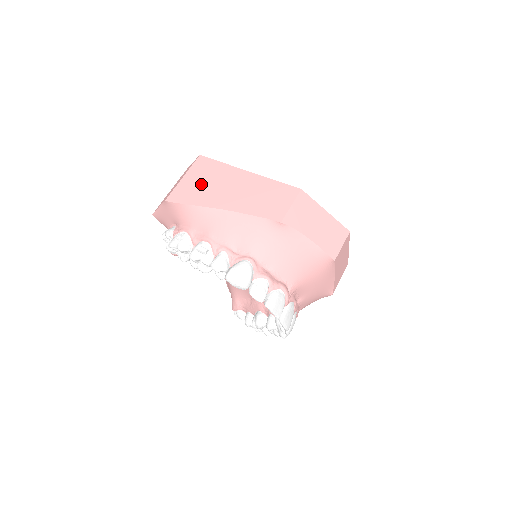
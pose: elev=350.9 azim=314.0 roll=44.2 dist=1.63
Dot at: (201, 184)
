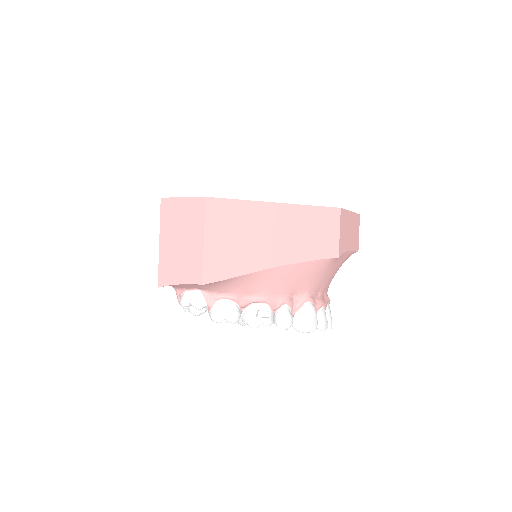
Dot at: (233, 242)
